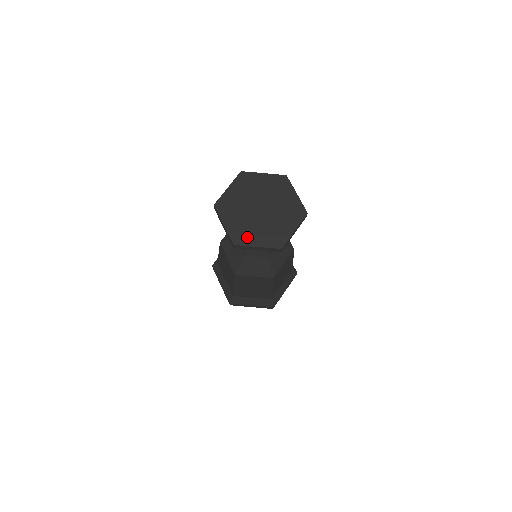
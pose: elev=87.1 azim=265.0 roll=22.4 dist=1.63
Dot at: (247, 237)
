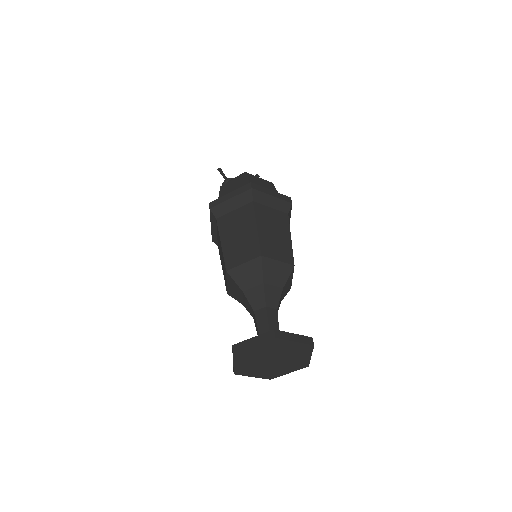
Dot at: (248, 372)
